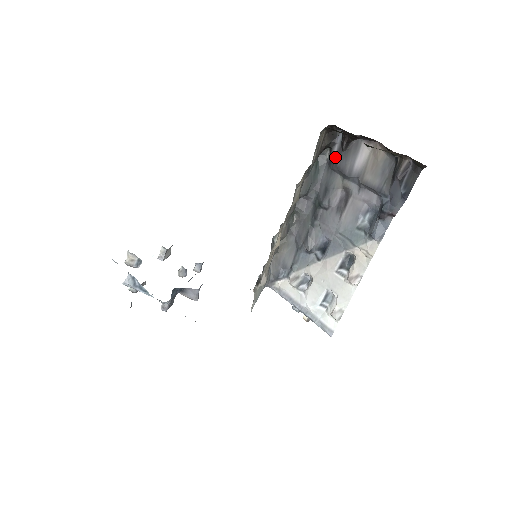
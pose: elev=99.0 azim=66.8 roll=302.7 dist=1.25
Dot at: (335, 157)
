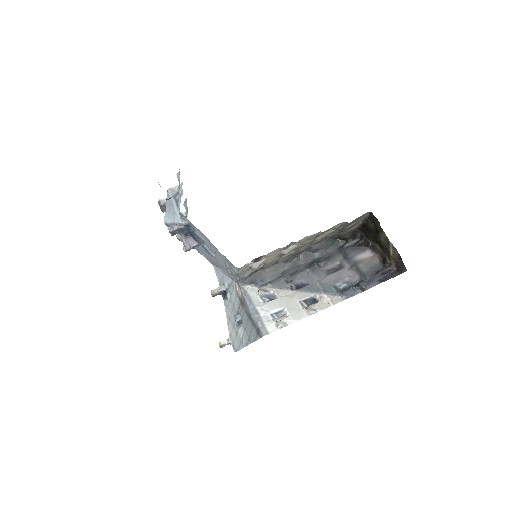
Dot at: (347, 246)
